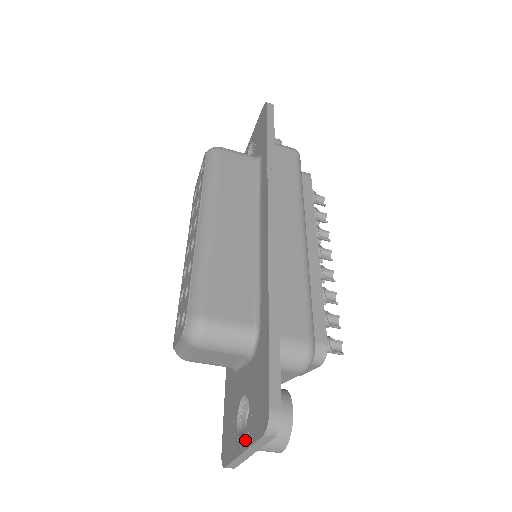
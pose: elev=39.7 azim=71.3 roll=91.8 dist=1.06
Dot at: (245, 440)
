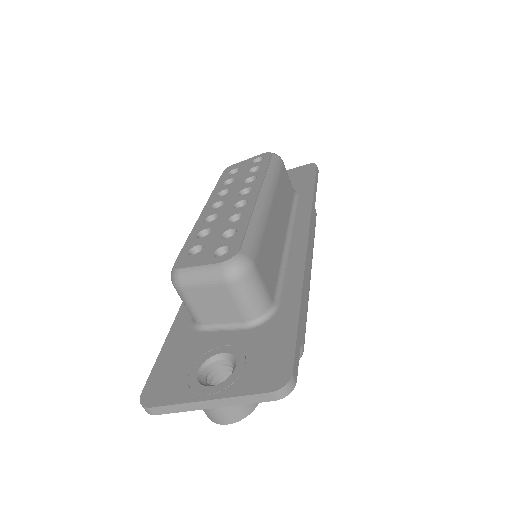
Dot at: (221, 390)
